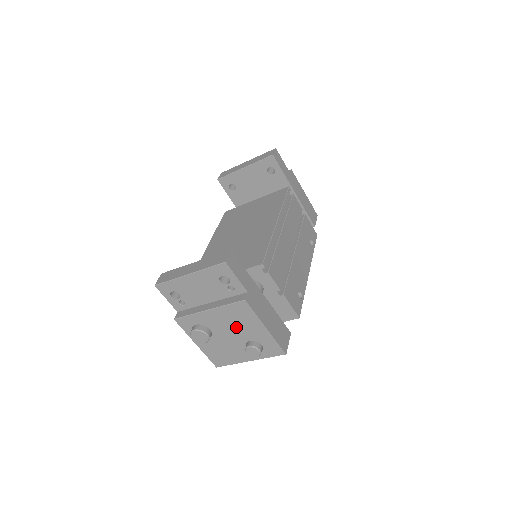
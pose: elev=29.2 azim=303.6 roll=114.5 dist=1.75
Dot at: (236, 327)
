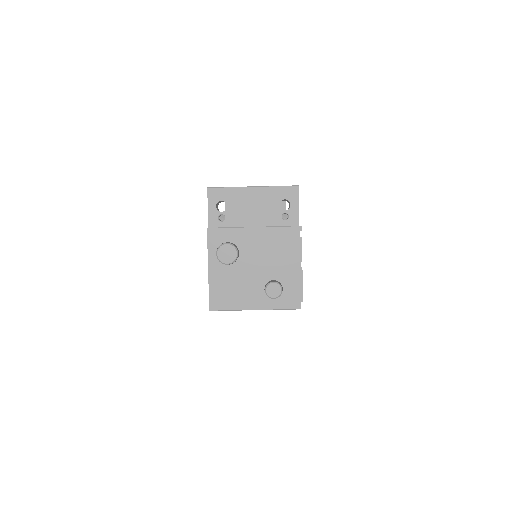
Dot at: (270, 257)
